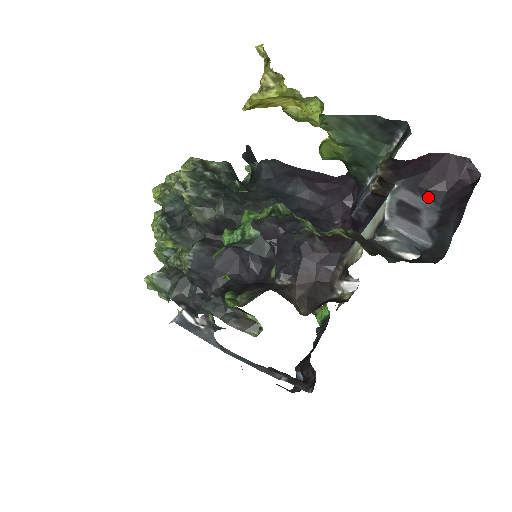
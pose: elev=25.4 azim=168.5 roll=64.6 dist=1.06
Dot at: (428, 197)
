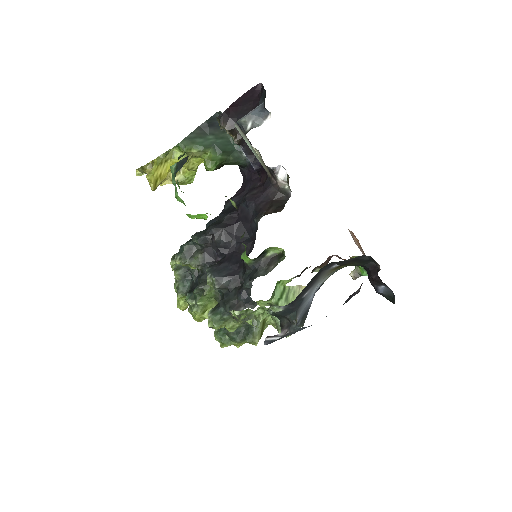
Dot at: occluded
